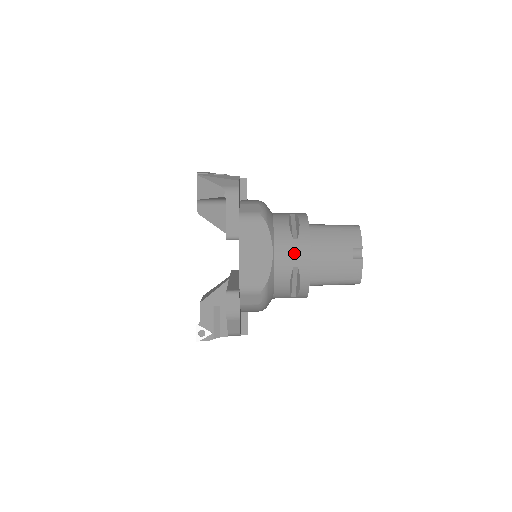
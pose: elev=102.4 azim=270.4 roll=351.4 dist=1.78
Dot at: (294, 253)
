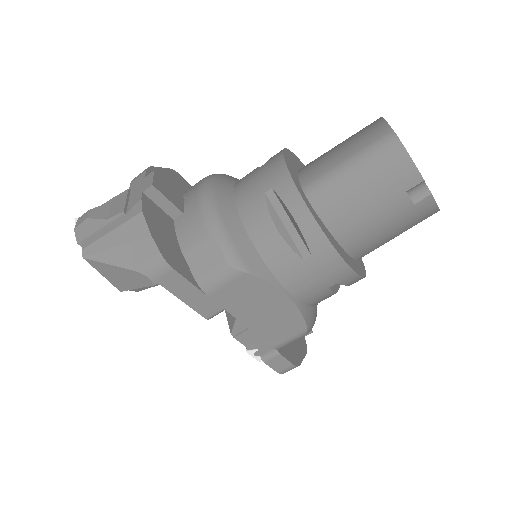
Dot at: (320, 277)
